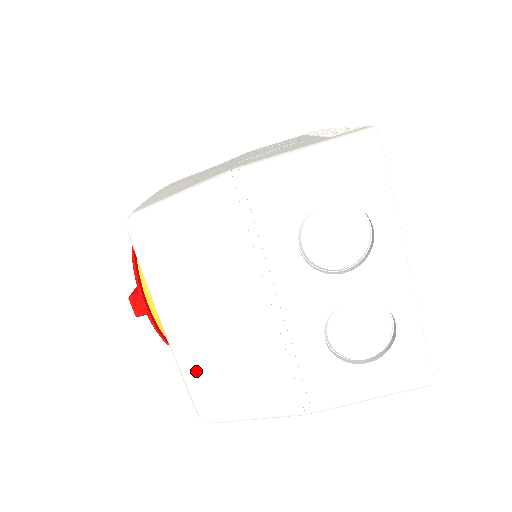
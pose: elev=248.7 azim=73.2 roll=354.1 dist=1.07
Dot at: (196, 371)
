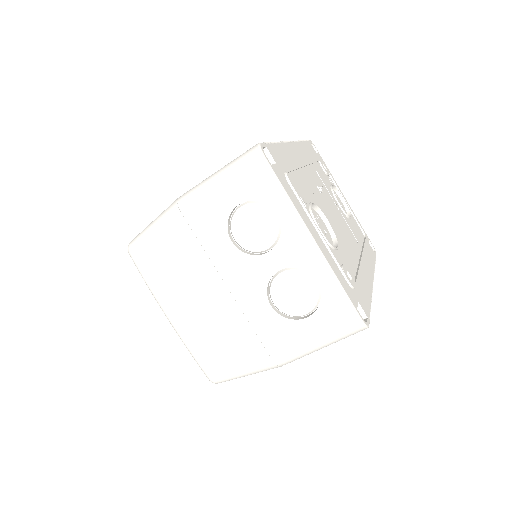
Dot at: (194, 344)
